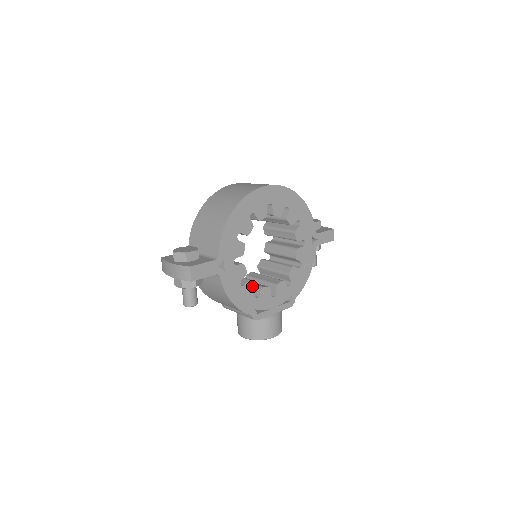
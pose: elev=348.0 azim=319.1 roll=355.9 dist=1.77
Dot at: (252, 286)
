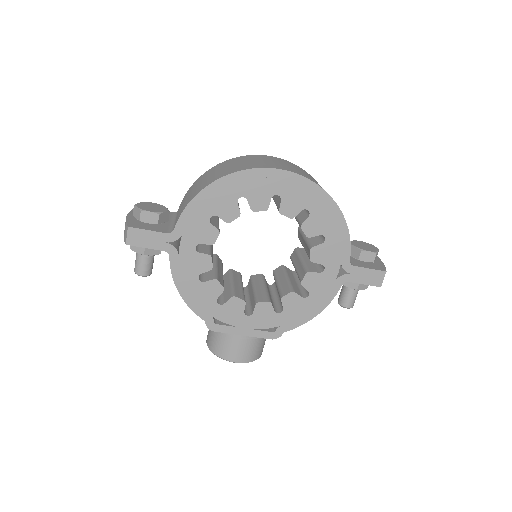
Dot at: (216, 287)
